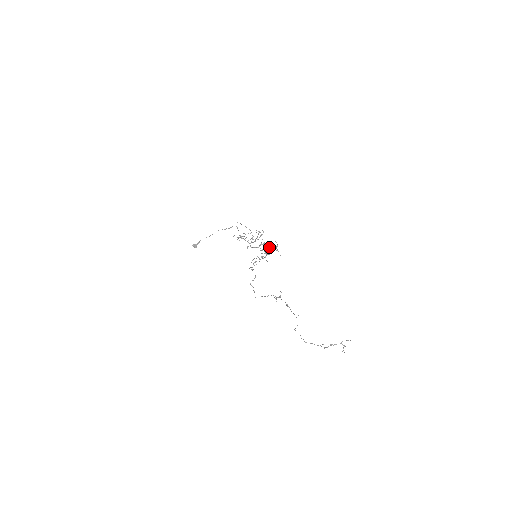
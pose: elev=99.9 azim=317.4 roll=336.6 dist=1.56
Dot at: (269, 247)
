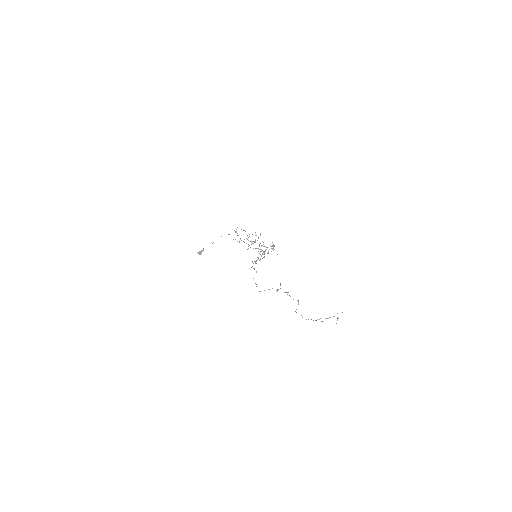
Dot at: occluded
